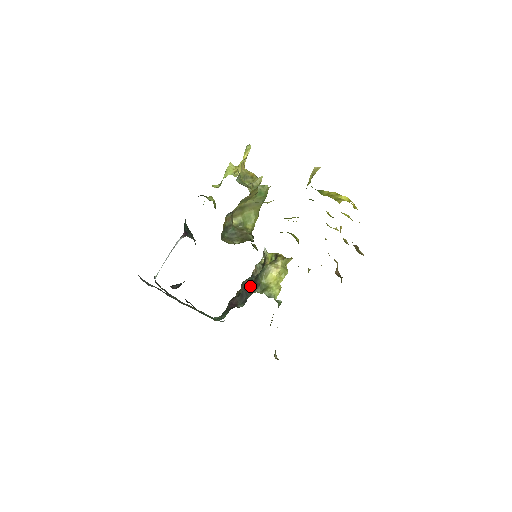
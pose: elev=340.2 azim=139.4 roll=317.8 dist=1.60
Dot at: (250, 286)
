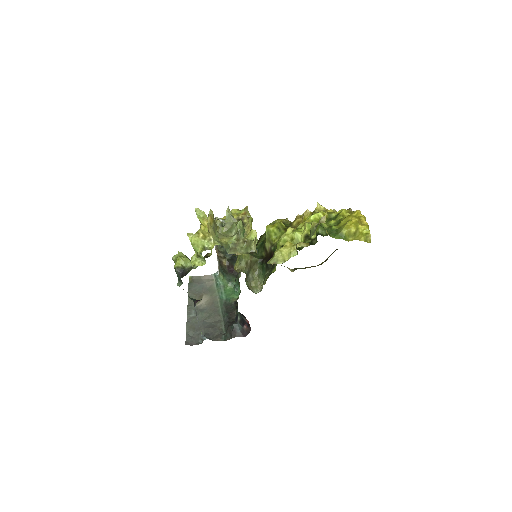
Dot at: occluded
